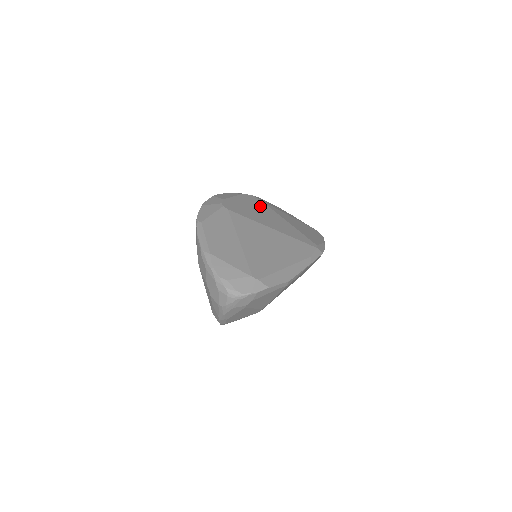
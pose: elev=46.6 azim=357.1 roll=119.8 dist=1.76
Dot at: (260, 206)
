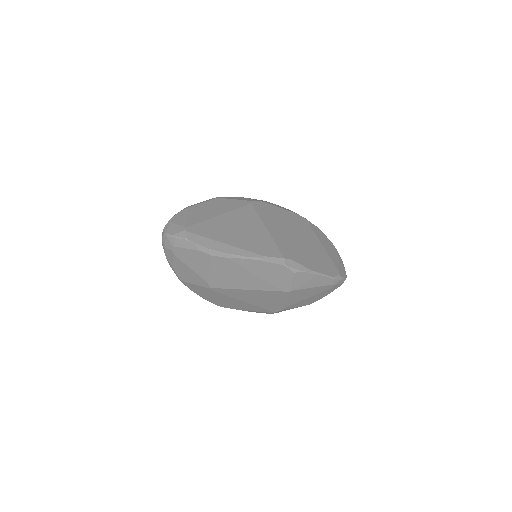
Dot at: (296, 224)
